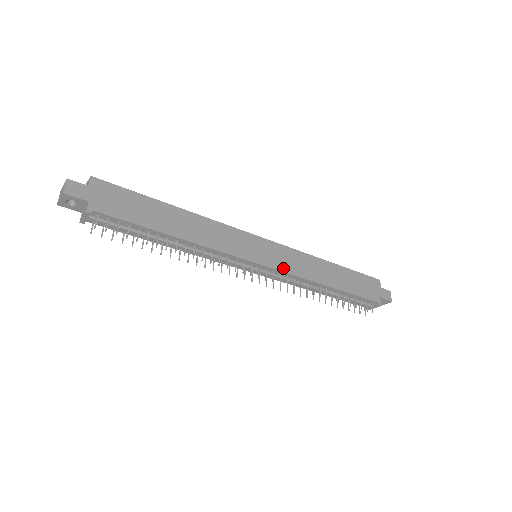
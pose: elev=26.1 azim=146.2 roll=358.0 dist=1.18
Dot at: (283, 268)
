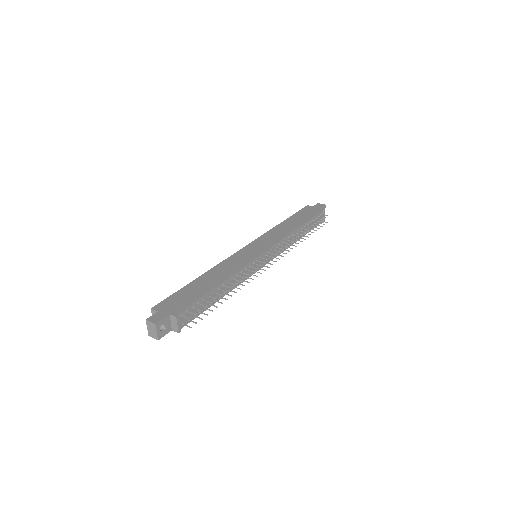
Dot at: (273, 243)
